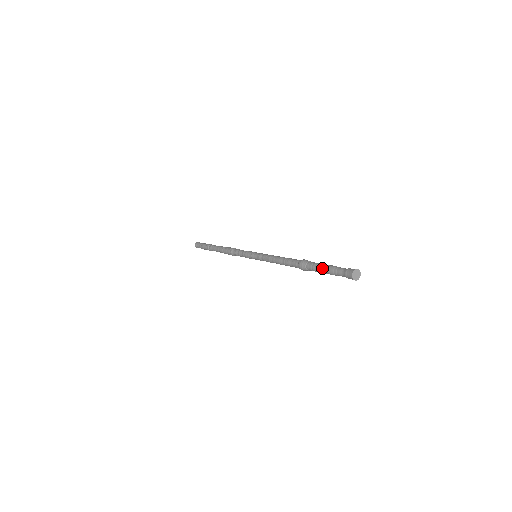
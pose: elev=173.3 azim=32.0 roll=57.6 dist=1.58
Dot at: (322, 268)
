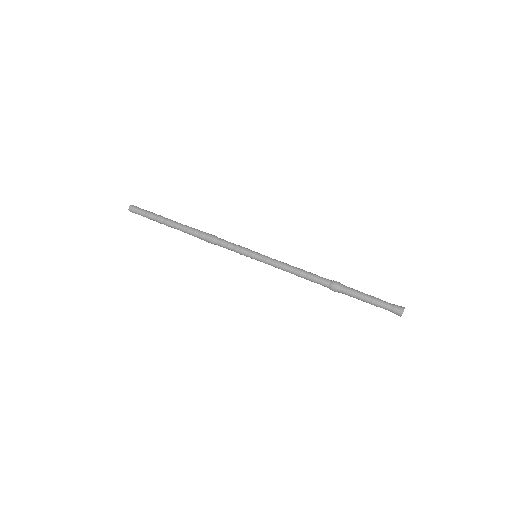
Dot at: (364, 300)
